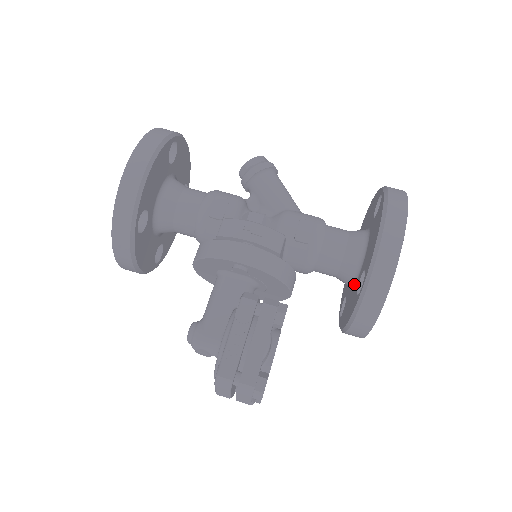
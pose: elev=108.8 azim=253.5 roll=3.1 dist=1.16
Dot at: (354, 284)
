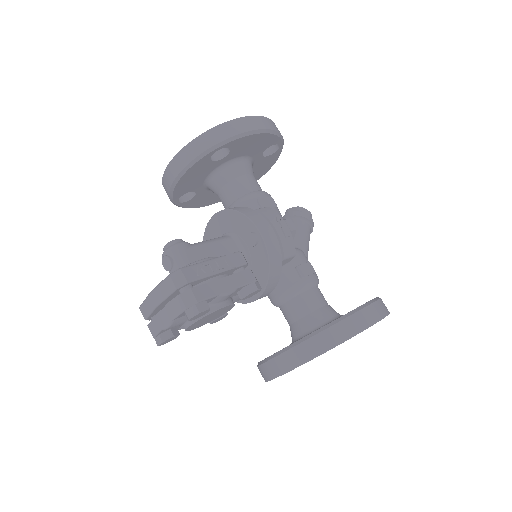
Dot at: (304, 336)
